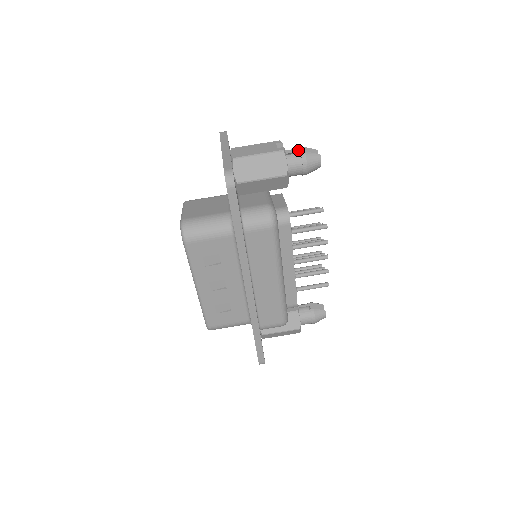
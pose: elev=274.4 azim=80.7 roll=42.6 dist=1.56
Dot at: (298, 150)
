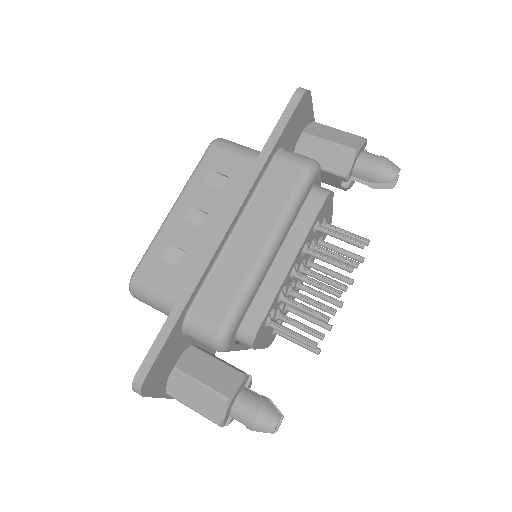
Dot at: occluded
